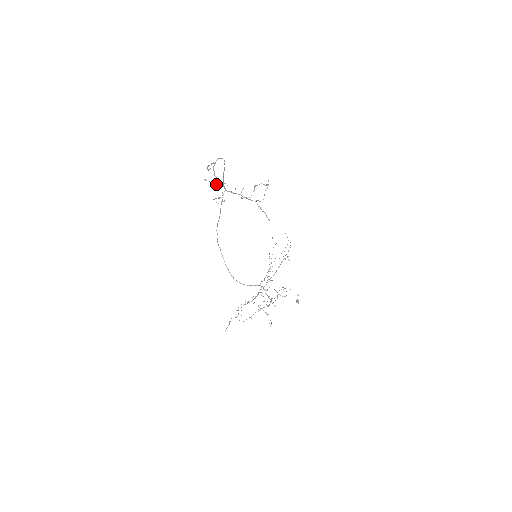
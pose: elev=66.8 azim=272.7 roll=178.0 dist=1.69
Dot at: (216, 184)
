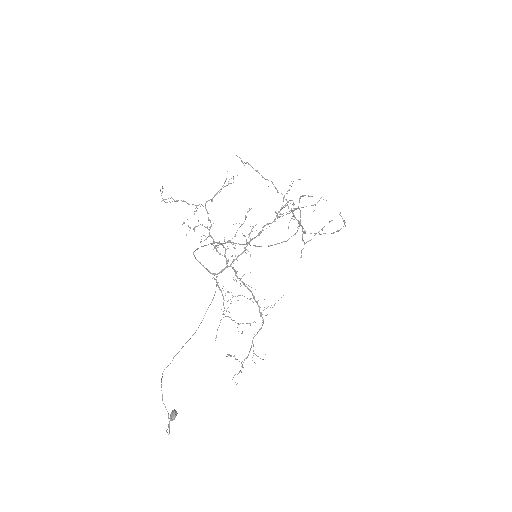
Dot at: (288, 213)
